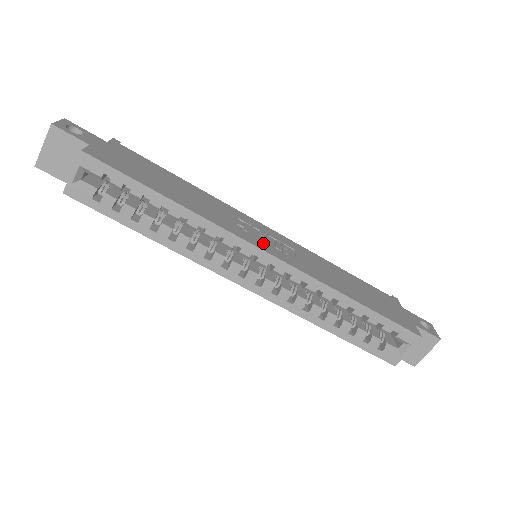
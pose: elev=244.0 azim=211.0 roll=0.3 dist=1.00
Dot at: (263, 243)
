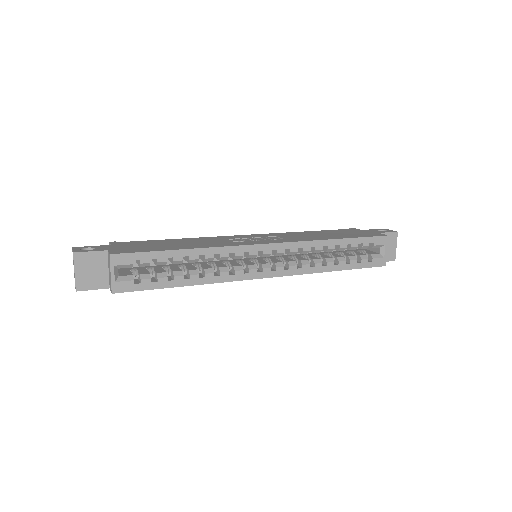
Dot at: (258, 241)
